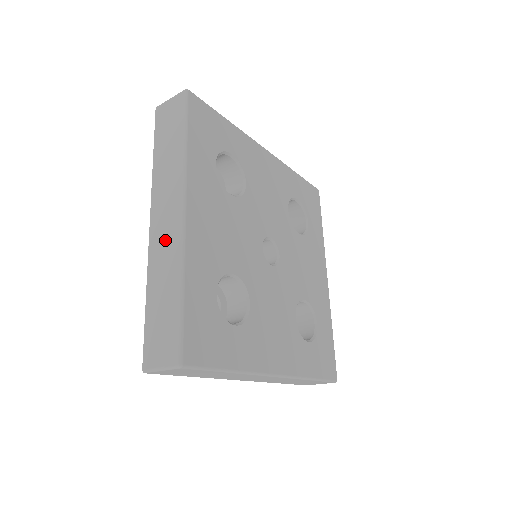
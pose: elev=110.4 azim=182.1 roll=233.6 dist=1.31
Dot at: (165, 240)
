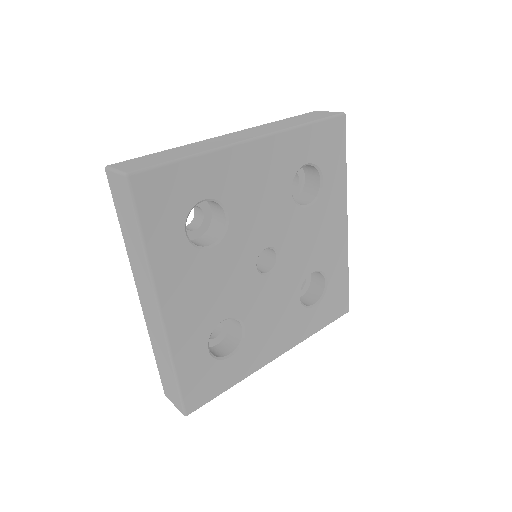
Dot at: (223, 140)
